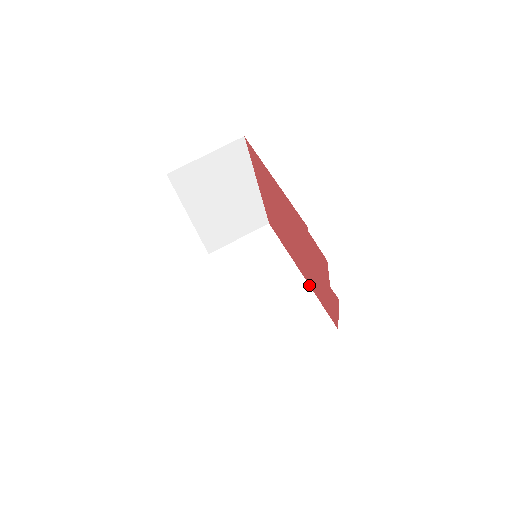
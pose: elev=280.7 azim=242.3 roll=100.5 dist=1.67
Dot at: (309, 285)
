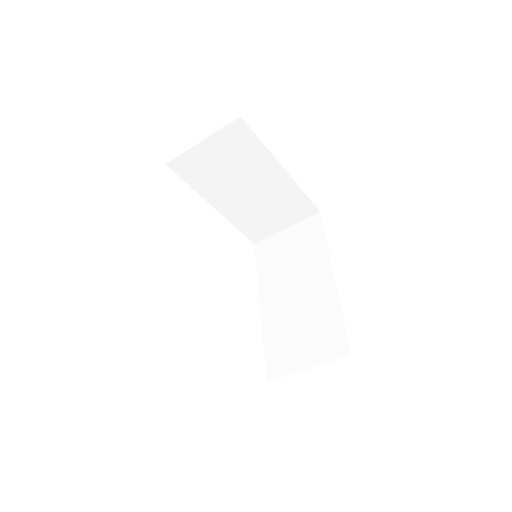
Dot at: occluded
